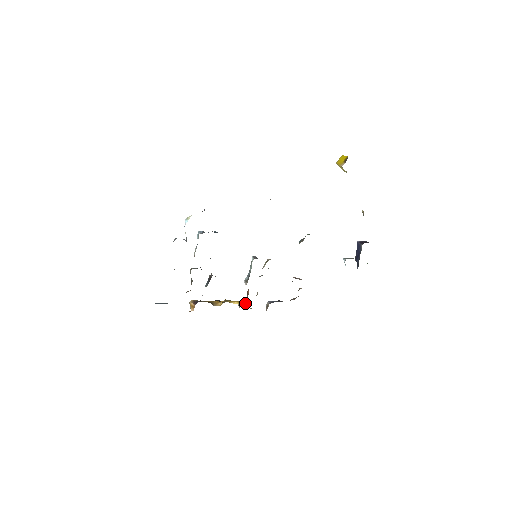
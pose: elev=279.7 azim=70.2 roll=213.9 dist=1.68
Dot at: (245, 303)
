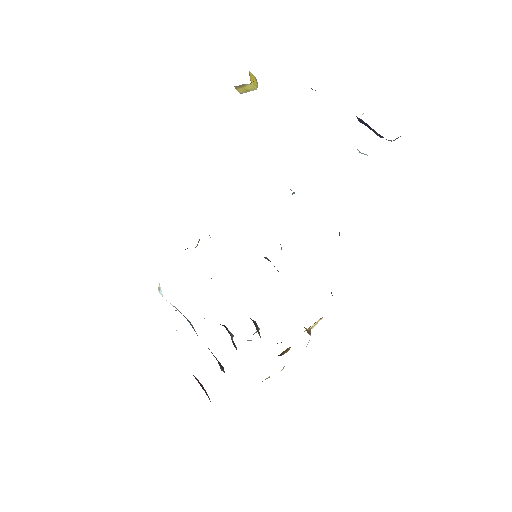
Dot at: occluded
